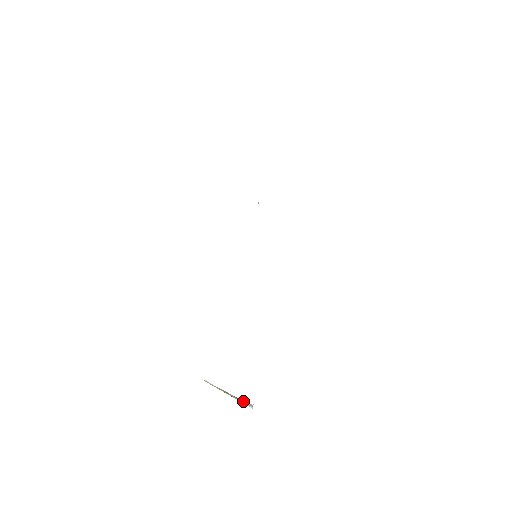
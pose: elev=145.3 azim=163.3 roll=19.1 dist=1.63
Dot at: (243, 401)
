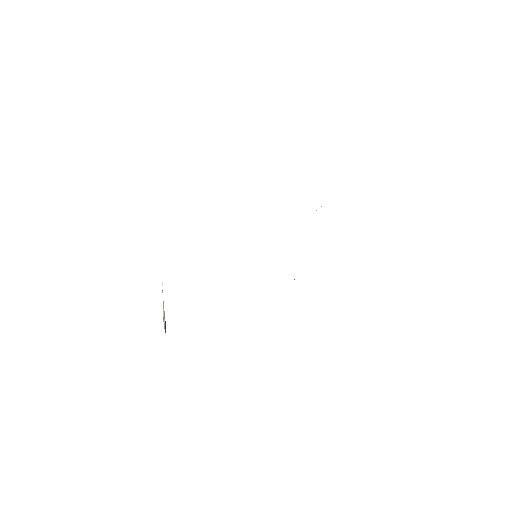
Dot at: (164, 322)
